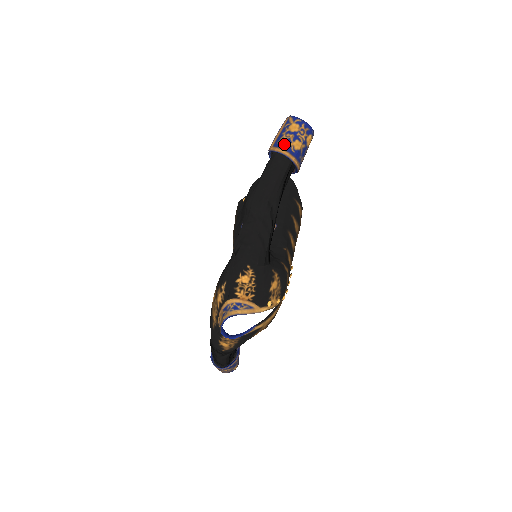
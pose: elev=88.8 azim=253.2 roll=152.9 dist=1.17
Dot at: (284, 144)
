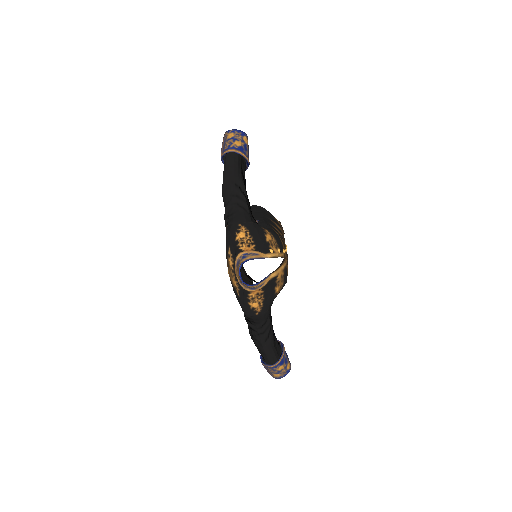
Dot at: (228, 147)
